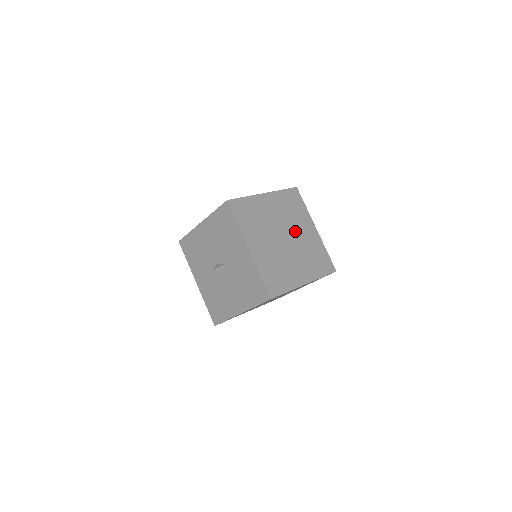
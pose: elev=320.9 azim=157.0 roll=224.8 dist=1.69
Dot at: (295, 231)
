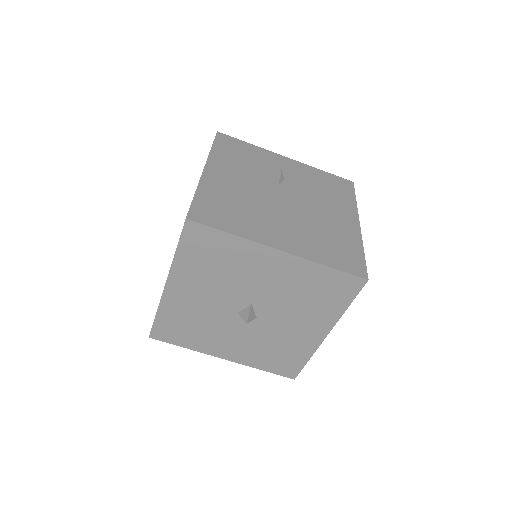
Dot at: (280, 180)
